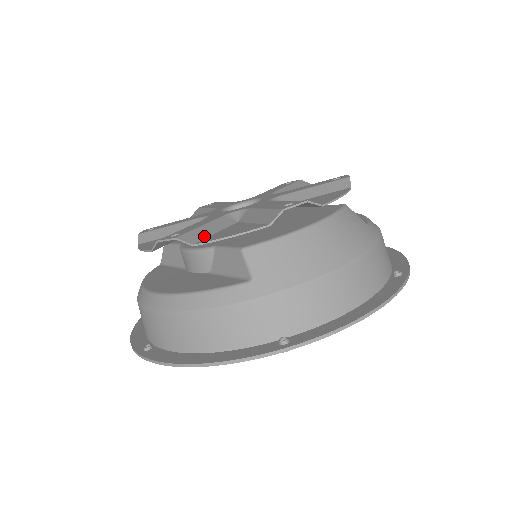
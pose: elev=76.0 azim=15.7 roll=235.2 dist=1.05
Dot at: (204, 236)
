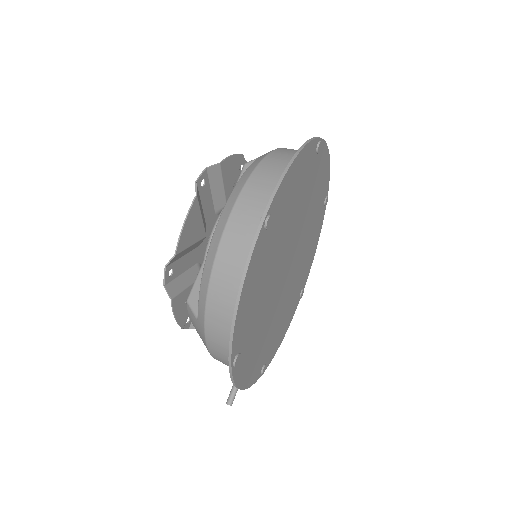
Dot at: (219, 176)
